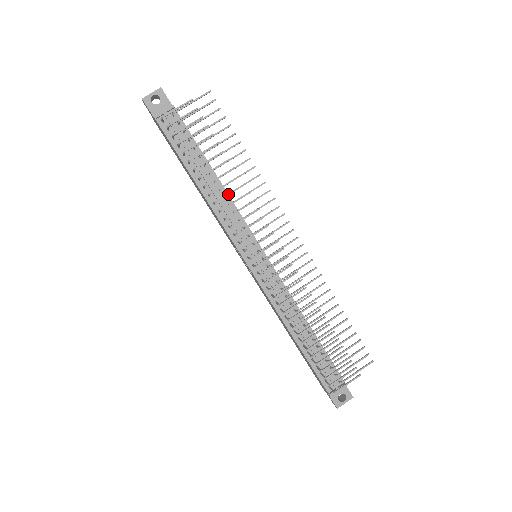
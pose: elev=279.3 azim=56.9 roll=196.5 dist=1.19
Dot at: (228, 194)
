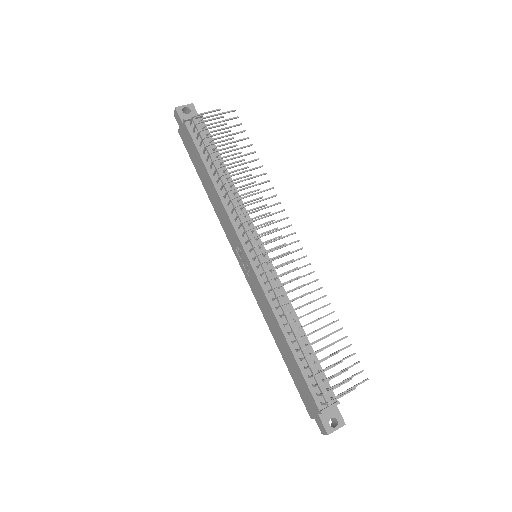
Dot at: (240, 186)
